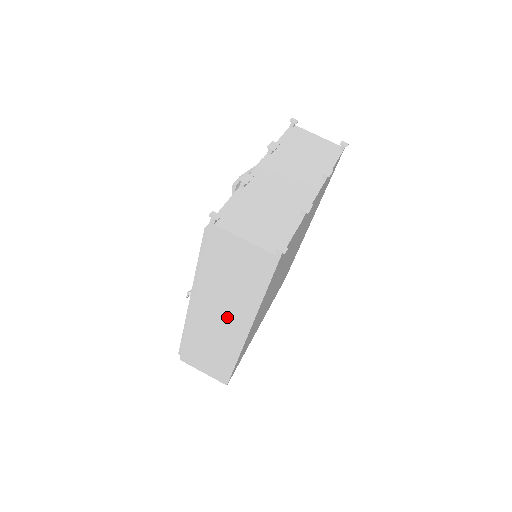
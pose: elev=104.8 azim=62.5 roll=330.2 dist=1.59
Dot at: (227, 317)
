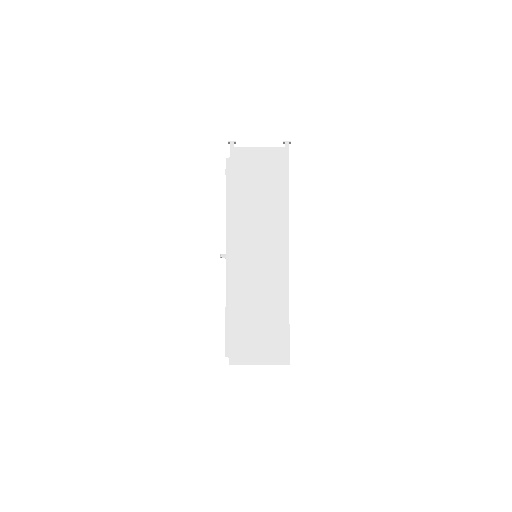
Dot at: (265, 247)
